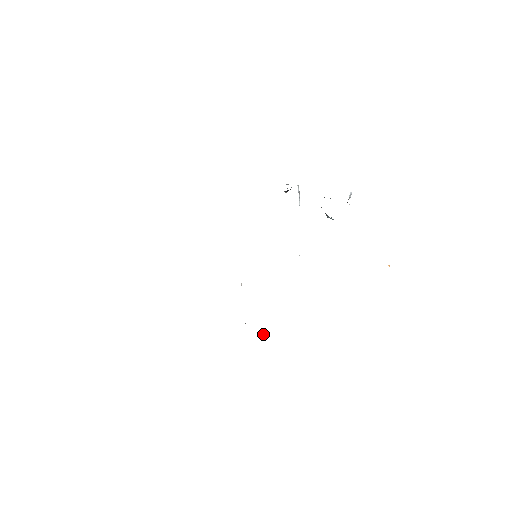
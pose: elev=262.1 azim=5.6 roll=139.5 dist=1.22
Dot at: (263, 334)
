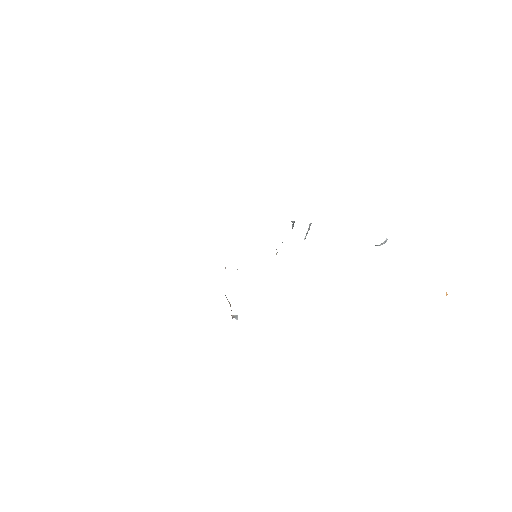
Dot at: occluded
